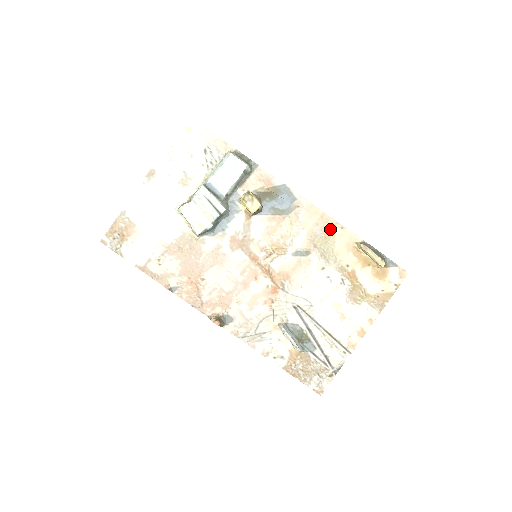
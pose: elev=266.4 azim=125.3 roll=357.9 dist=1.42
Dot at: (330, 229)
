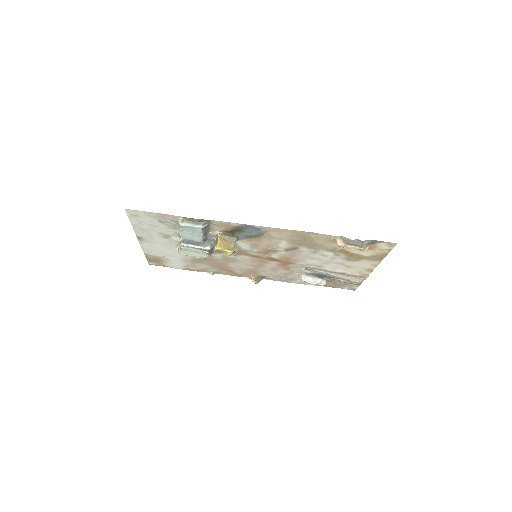
Dot at: (305, 236)
